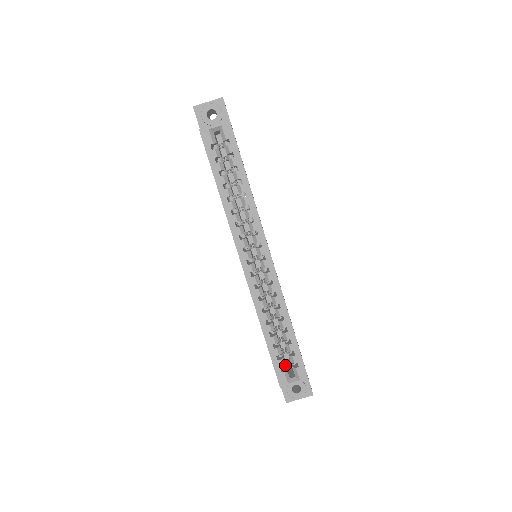
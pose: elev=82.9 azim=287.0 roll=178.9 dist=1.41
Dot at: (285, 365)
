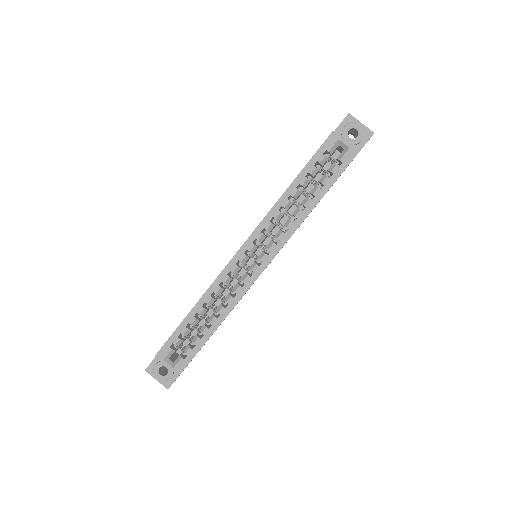
Dot at: (178, 346)
